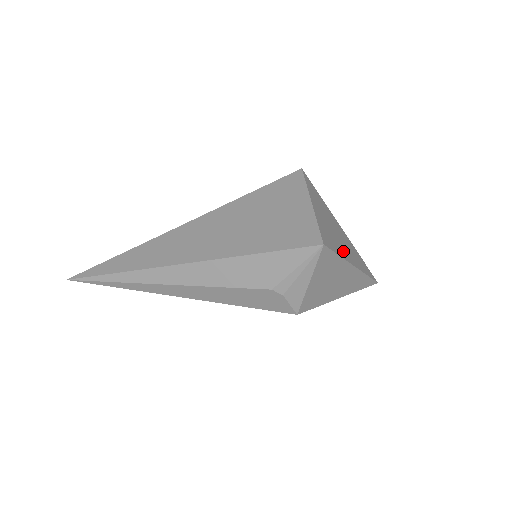
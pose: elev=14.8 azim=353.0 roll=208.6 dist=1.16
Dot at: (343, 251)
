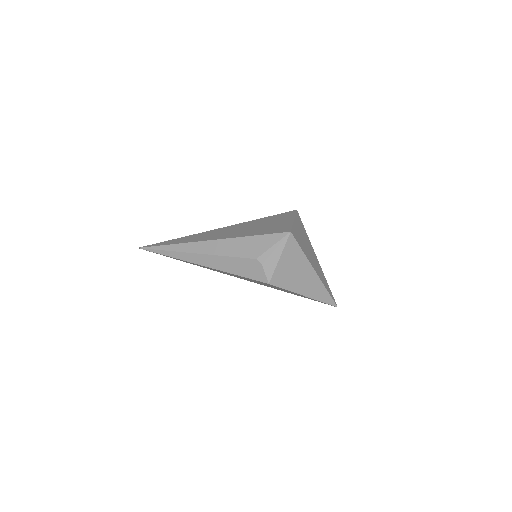
Dot at: (309, 256)
